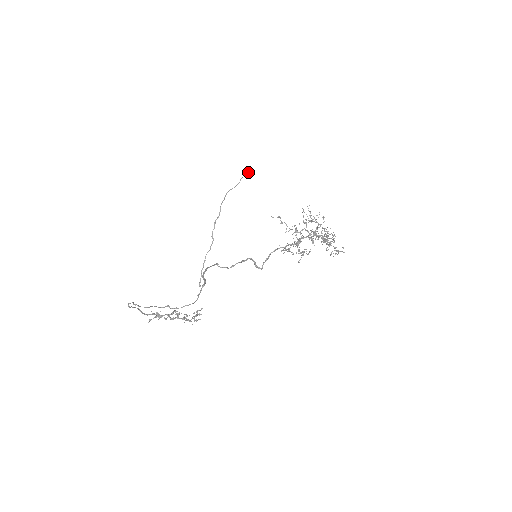
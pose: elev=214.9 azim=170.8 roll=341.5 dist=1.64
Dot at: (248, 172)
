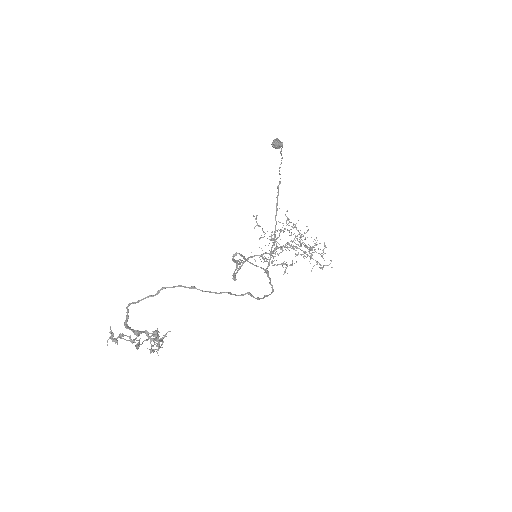
Dot at: (282, 144)
